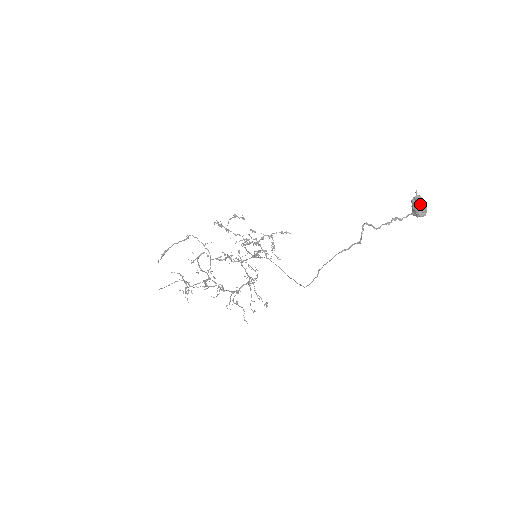
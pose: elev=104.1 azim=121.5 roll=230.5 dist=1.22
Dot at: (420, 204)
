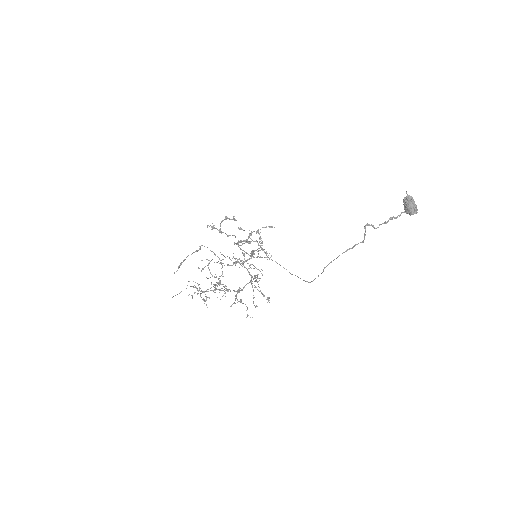
Dot at: (412, 203)
